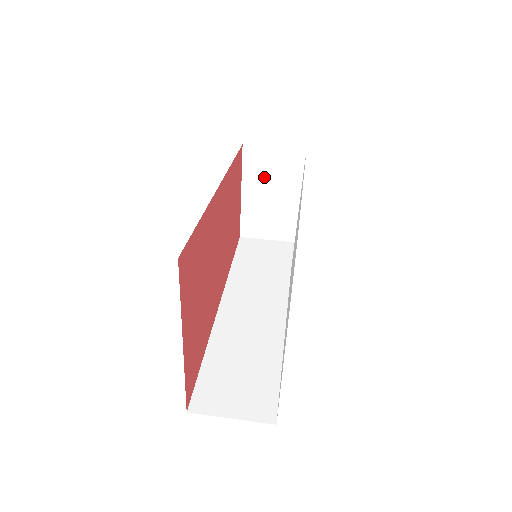
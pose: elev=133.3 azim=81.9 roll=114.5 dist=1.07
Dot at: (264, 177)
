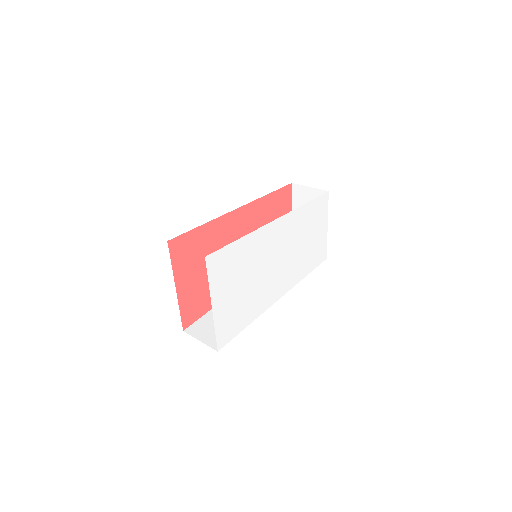
Dot at: occluded
